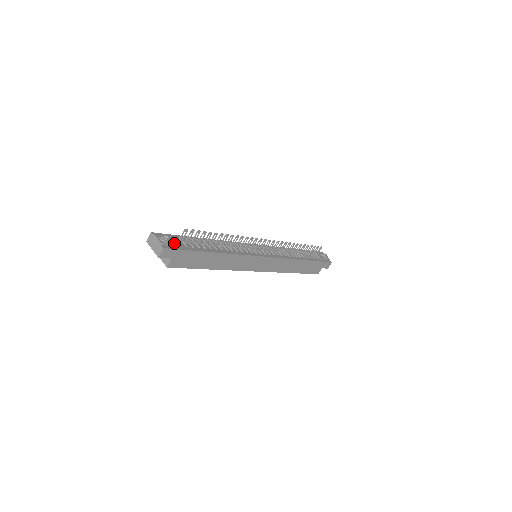
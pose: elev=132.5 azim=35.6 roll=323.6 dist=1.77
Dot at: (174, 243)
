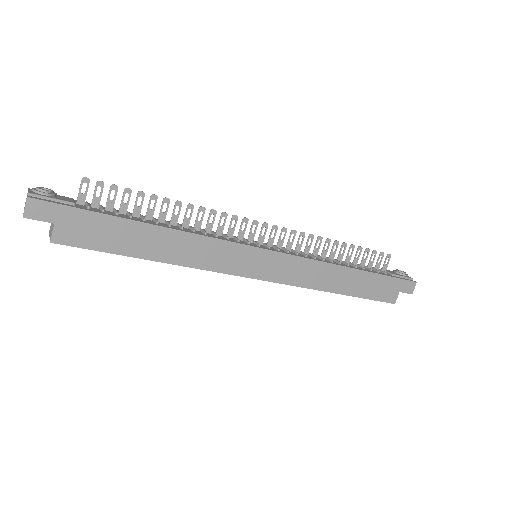
Dot at: (60, 199)
